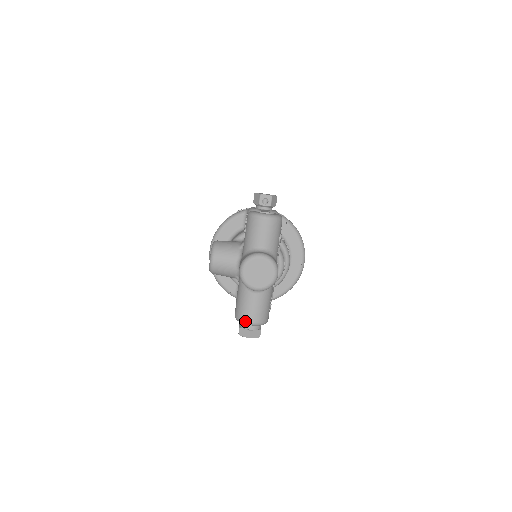
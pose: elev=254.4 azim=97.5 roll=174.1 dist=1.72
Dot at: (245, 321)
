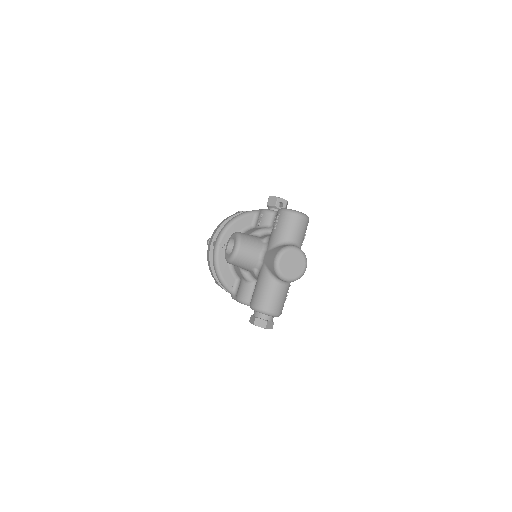
Dot at: (266, 310)
